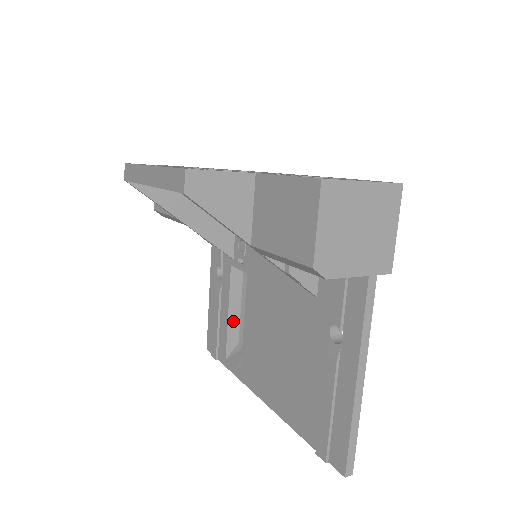
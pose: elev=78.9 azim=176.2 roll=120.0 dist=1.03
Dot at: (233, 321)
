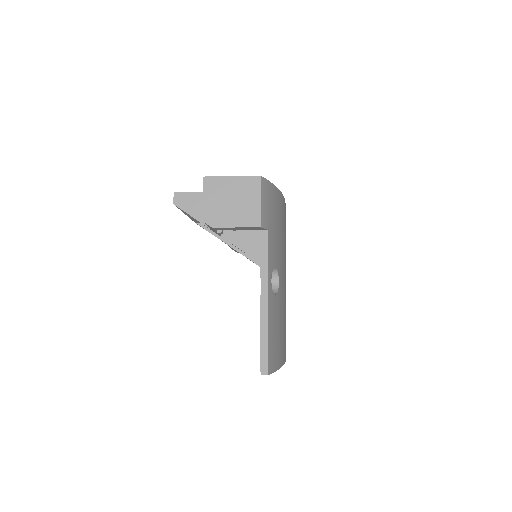
Dot at: occluded
